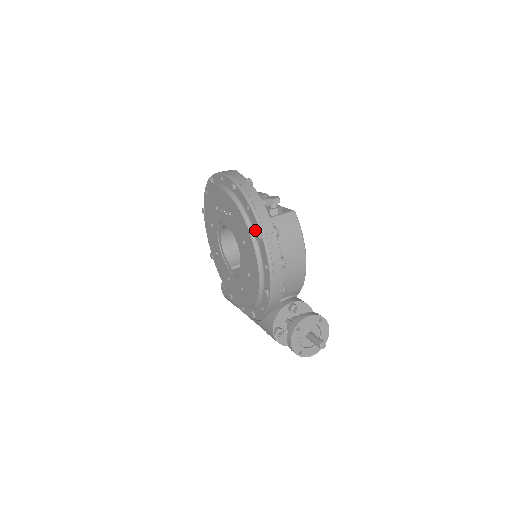
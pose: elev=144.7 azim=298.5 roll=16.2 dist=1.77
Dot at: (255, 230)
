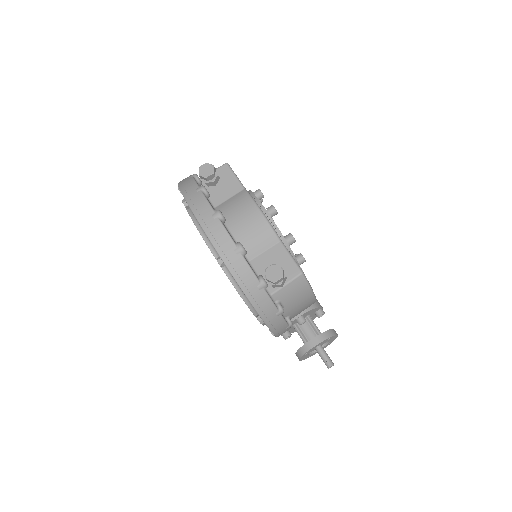
Dot at: occluded
